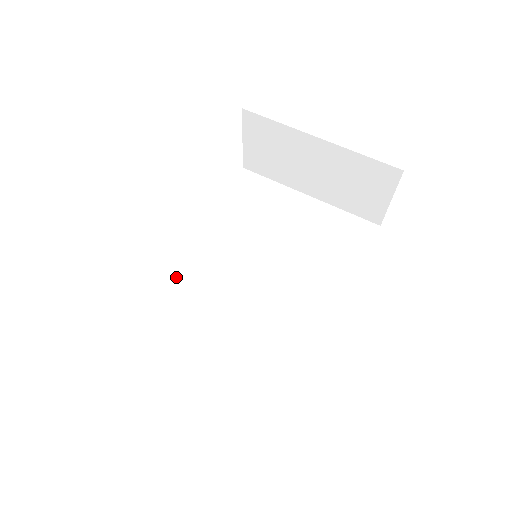
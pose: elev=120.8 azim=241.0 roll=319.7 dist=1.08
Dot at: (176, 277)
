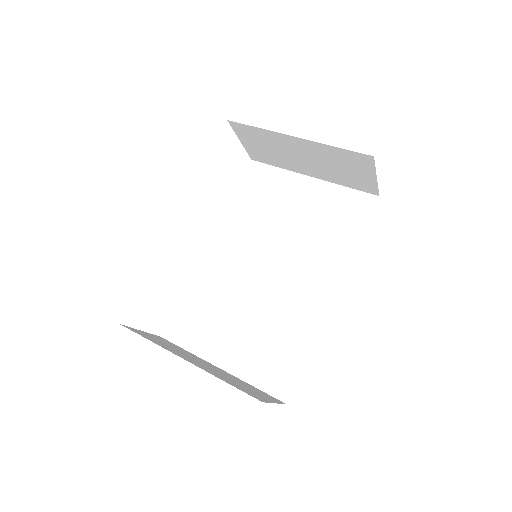
Dot at: (205, 276)
